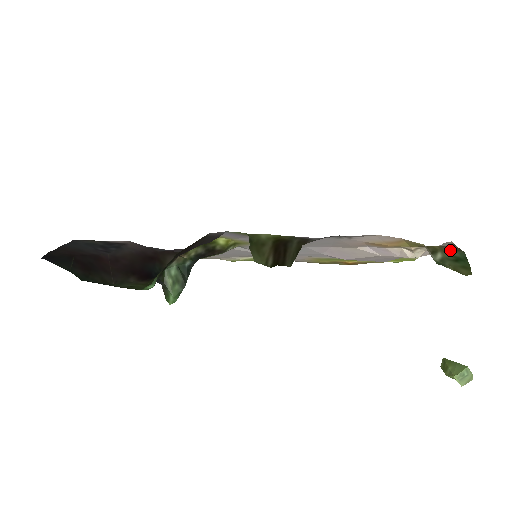
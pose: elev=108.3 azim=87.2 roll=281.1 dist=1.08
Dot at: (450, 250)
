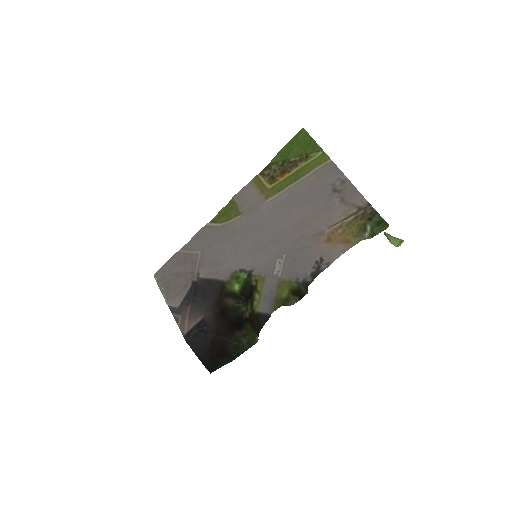
Dot at: (371, 216)
